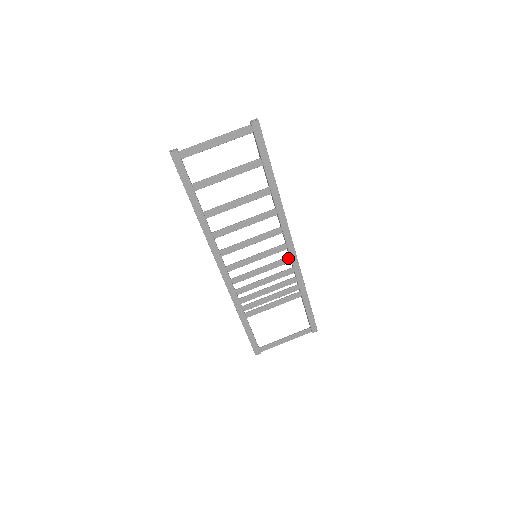
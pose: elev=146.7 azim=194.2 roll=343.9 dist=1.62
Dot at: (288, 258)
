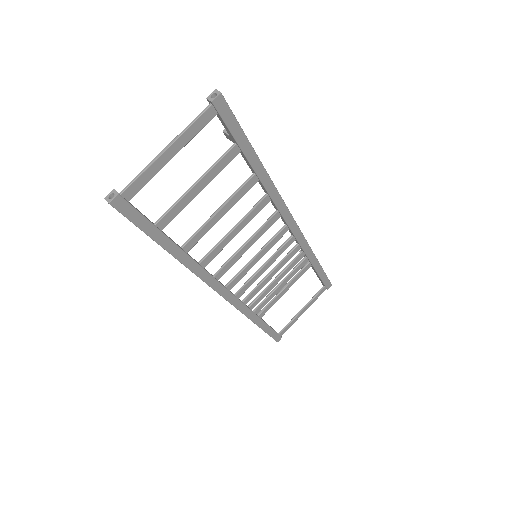
Dot at: (292, 238)
